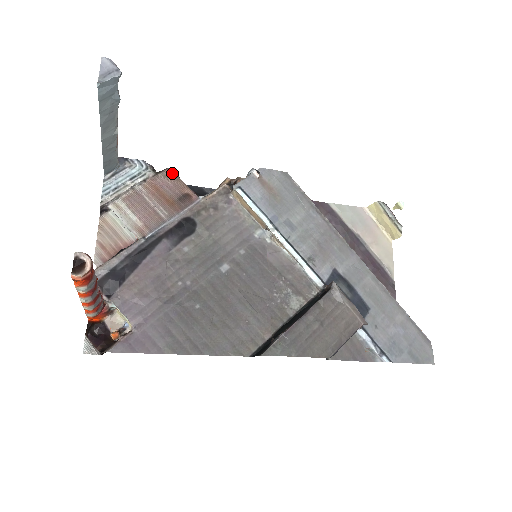
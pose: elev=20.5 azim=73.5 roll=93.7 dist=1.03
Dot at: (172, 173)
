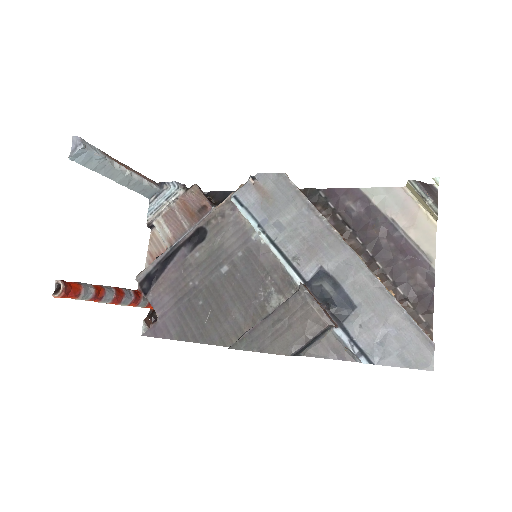
Dot at: (197, 188)
